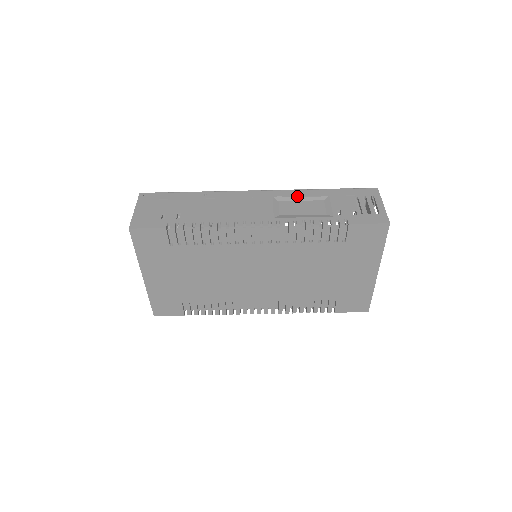
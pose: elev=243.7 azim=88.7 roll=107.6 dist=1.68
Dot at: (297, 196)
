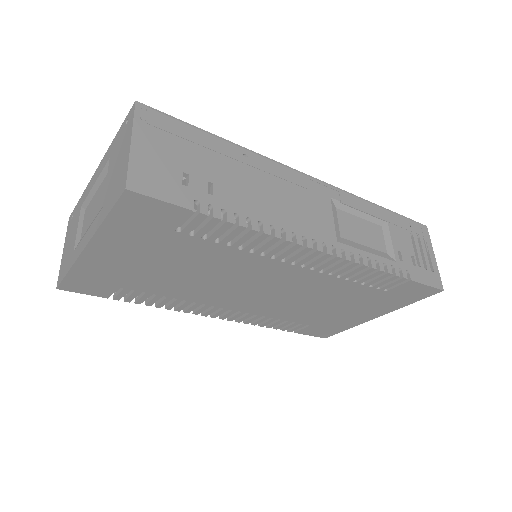
Dot at: (357, 208)
